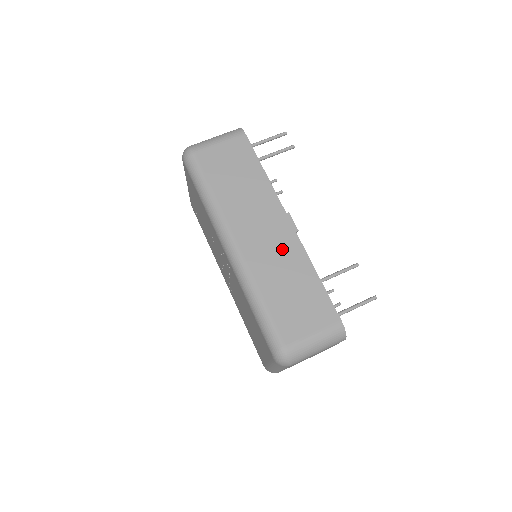
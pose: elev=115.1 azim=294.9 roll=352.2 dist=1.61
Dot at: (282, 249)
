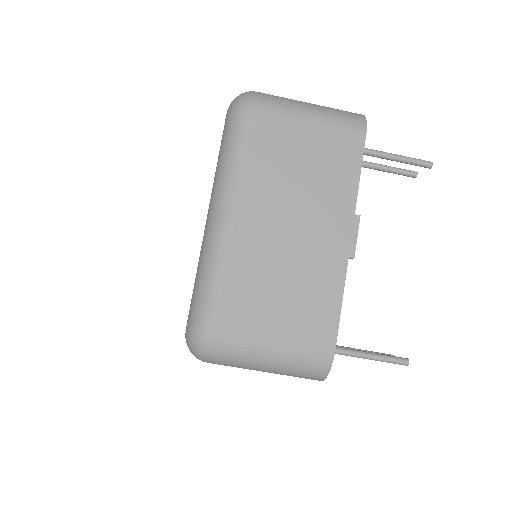
Dot at: occluded
